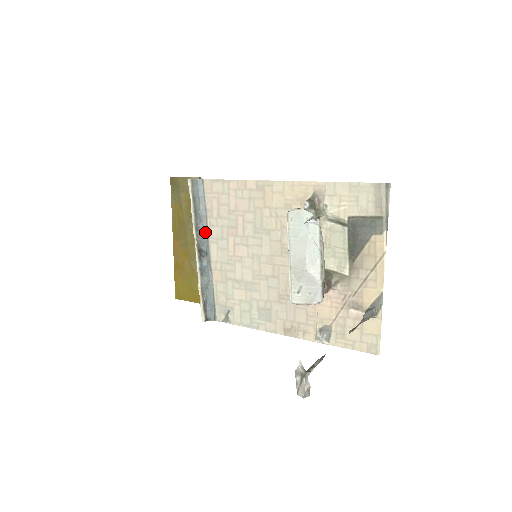
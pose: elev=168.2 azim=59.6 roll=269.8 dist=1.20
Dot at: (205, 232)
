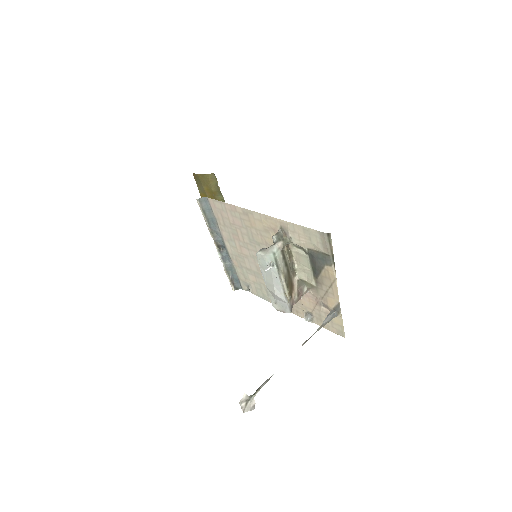
Dot at: (219, 233)
